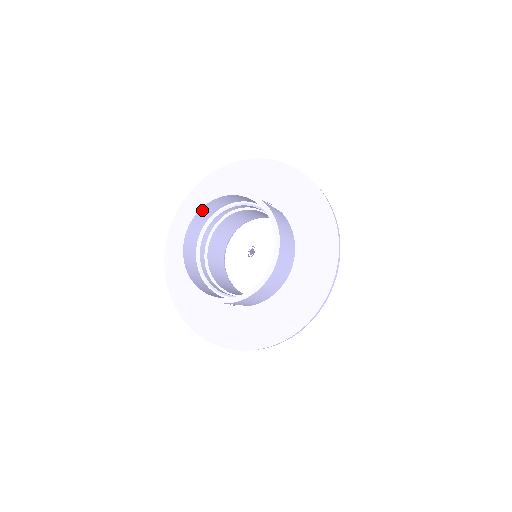
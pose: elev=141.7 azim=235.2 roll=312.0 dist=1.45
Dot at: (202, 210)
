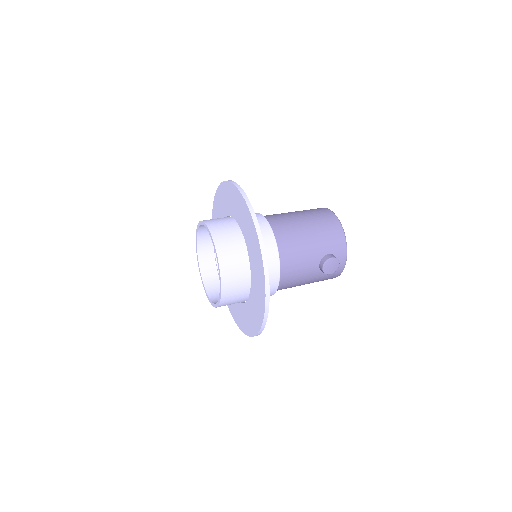
Dot at: (200, 232)
